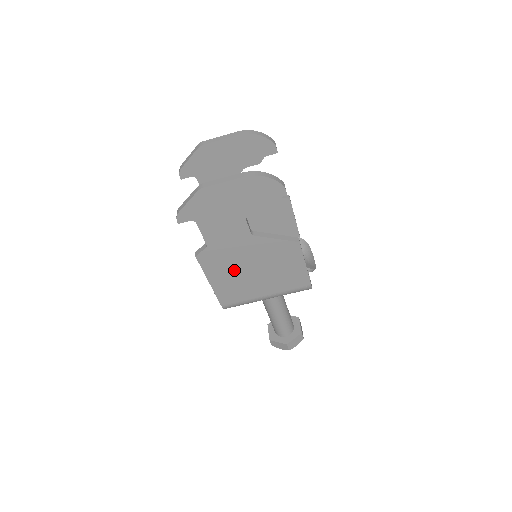
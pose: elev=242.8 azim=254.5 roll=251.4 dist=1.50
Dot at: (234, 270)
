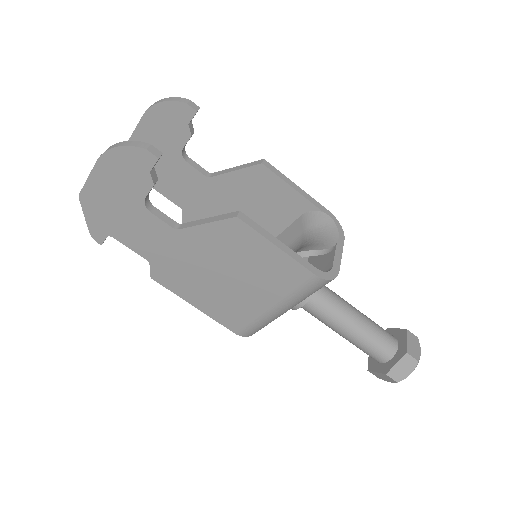
Dot at: (203, 282)
